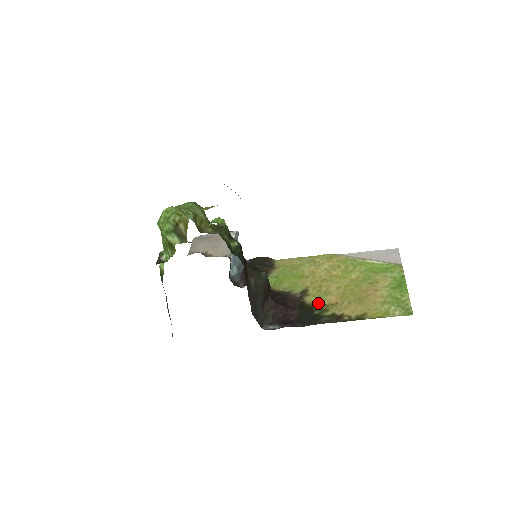
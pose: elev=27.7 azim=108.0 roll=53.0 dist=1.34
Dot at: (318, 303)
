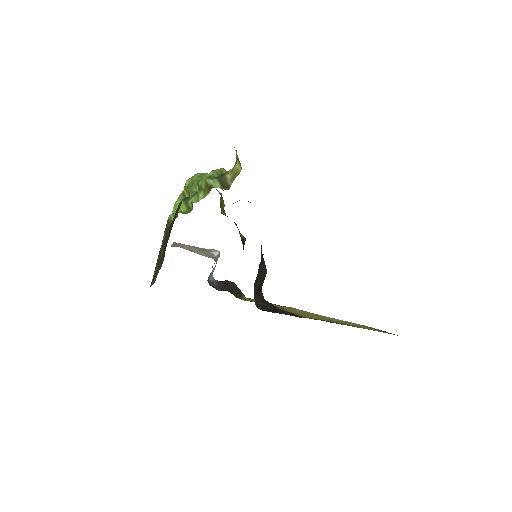
Dot at: (303, 316)
